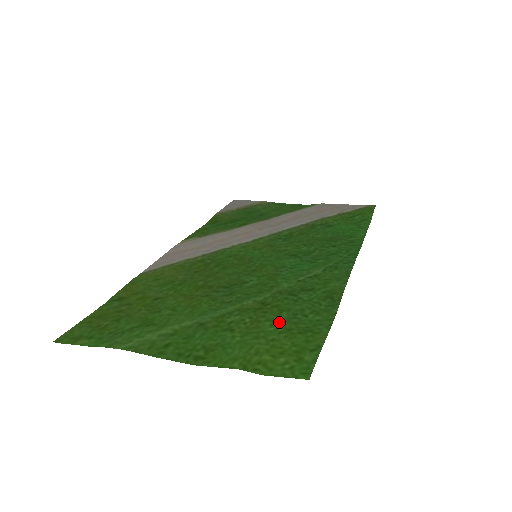
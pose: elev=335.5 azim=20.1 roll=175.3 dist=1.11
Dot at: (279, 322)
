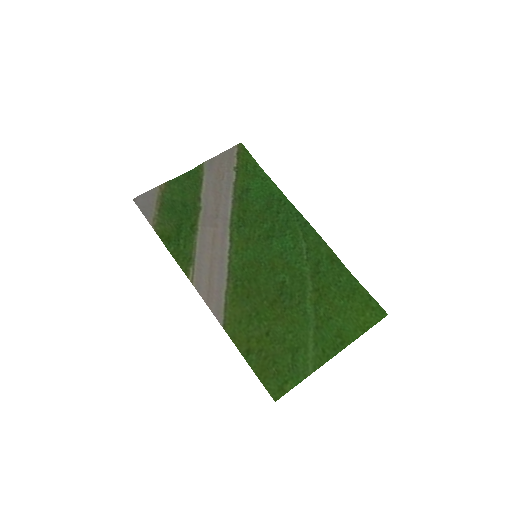
Dot at: (339, 296)
